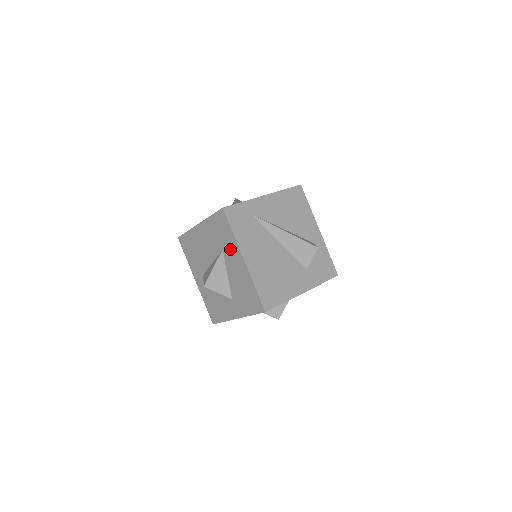
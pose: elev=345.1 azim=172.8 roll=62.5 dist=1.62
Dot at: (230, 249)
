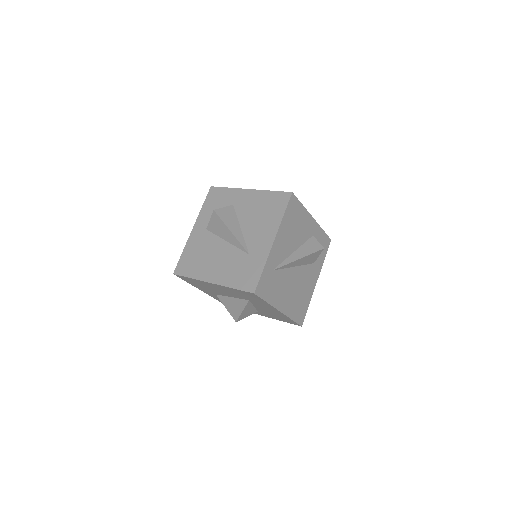
Dot at: (261, 304)
